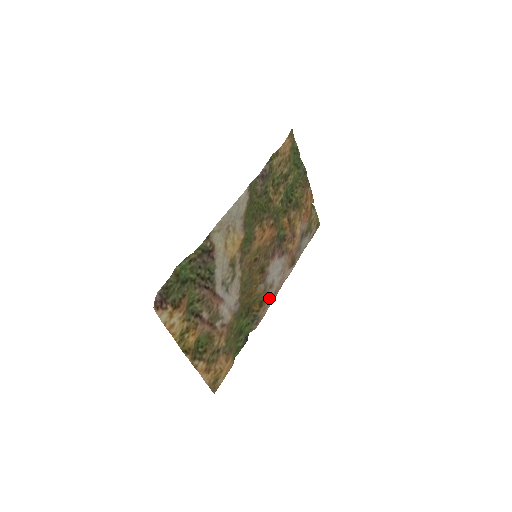
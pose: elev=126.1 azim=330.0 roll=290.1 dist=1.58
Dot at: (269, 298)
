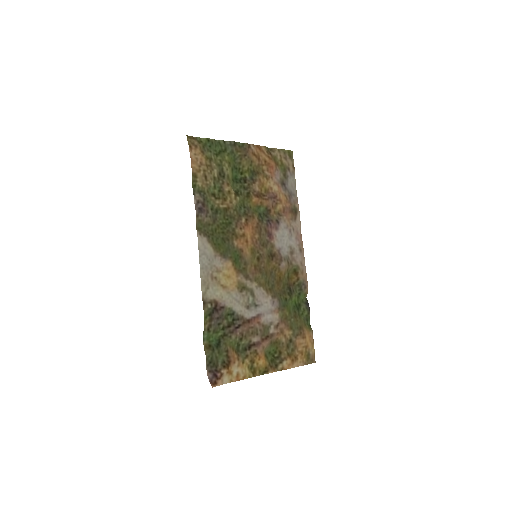
Dot at: (298, 260)
